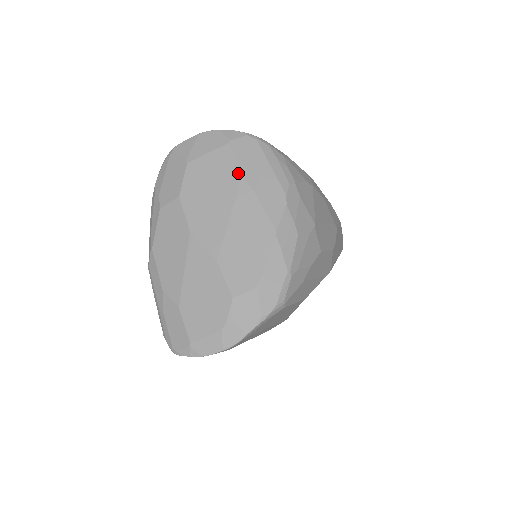
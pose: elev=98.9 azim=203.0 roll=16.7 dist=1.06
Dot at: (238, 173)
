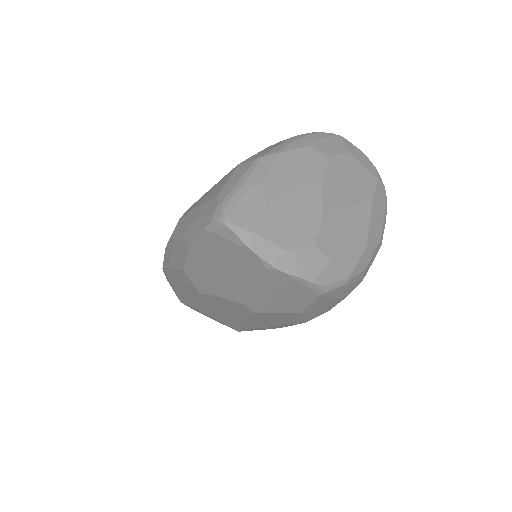
Dot at: (371, 196)
